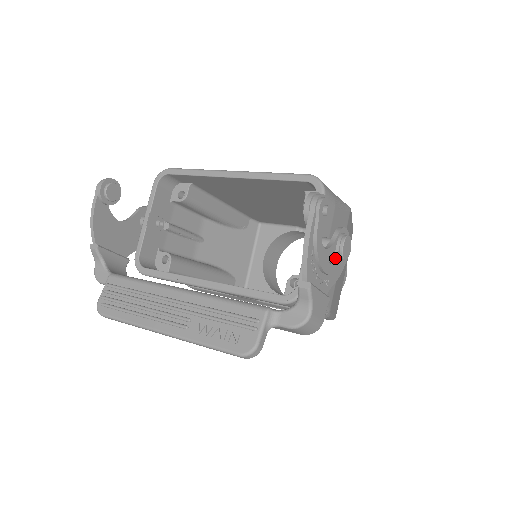
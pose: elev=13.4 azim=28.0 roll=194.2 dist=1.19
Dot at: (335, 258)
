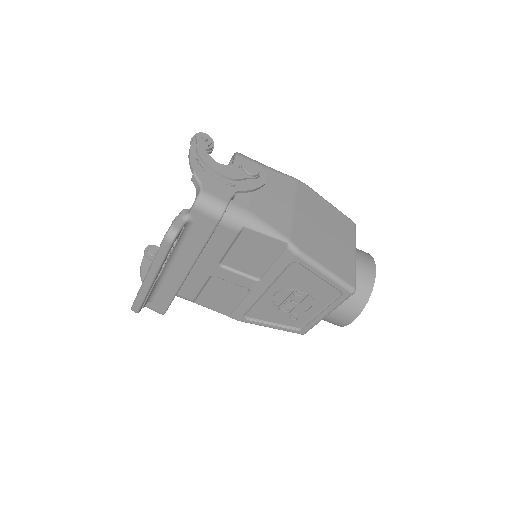
Dot at: (236, 171)
